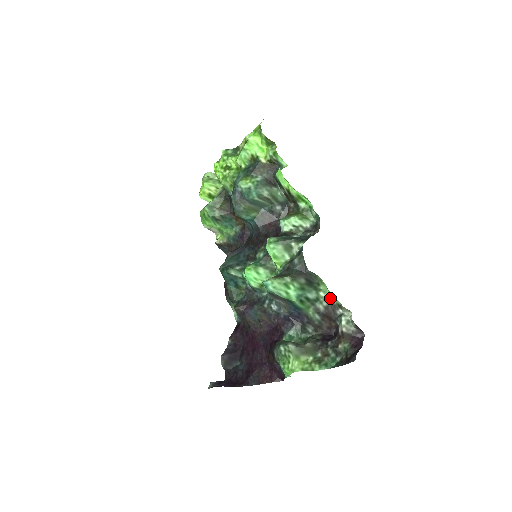
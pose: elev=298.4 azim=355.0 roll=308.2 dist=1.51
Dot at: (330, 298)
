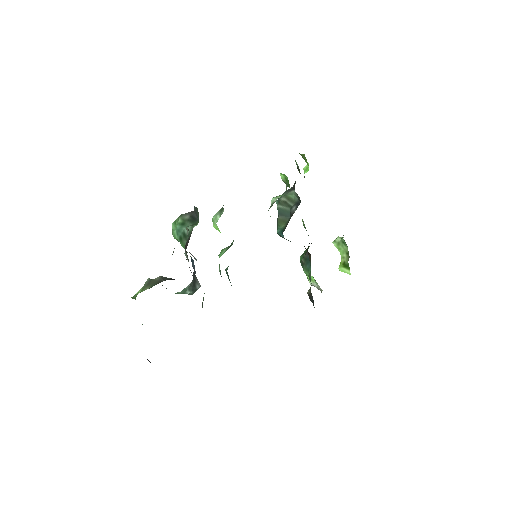
Dot at: occluded
